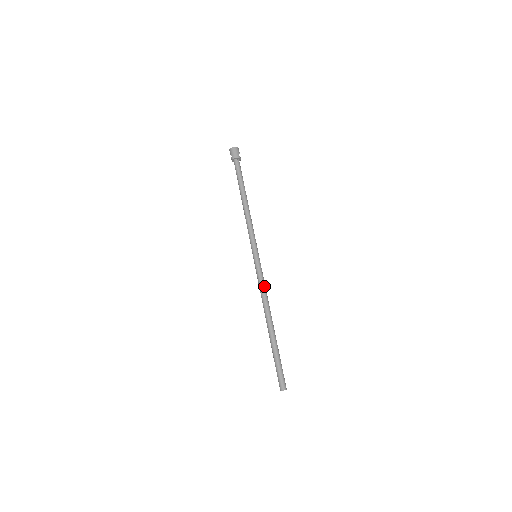
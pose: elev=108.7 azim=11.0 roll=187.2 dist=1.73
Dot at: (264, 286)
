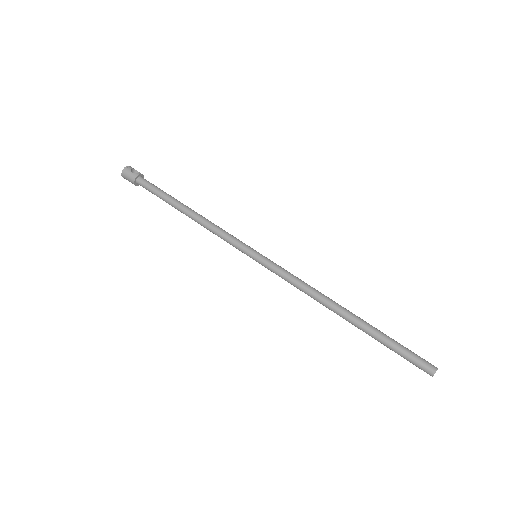
Dot at: (295, 281)
